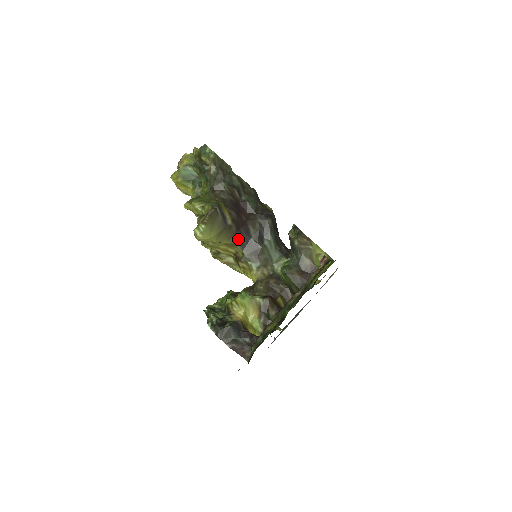
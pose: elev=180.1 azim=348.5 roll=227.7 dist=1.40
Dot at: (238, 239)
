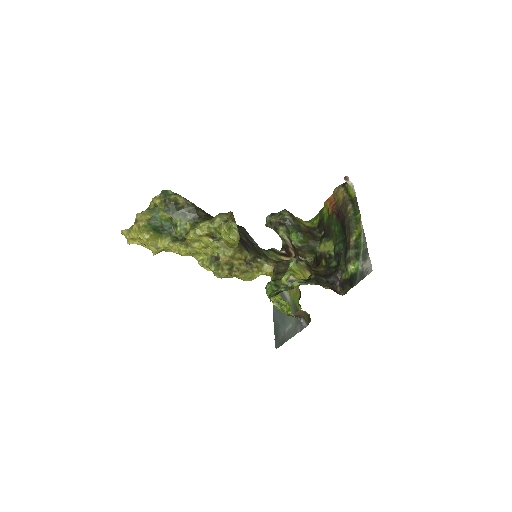
Dot at: (242, 244)
